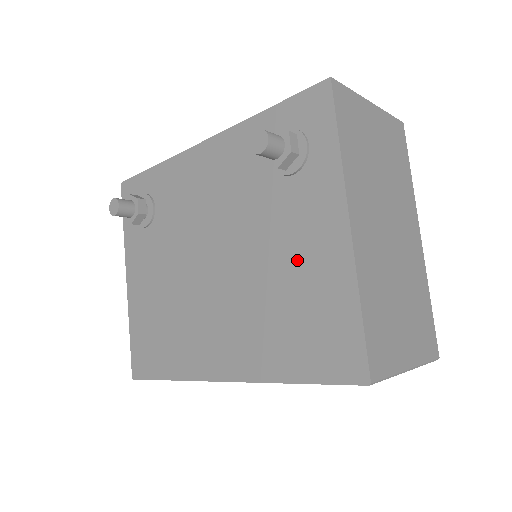
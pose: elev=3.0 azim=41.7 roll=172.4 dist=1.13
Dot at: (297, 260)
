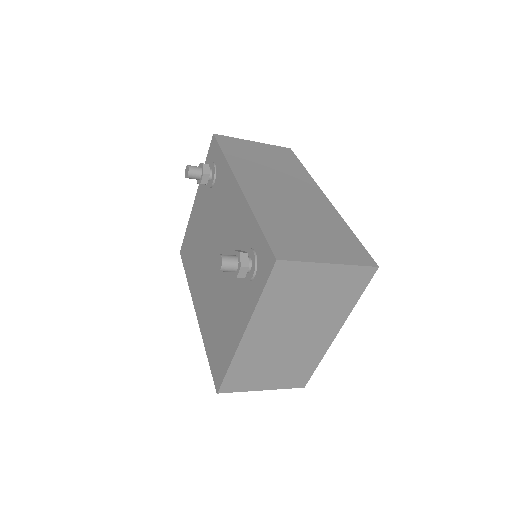
Dot at: (228, 315)
